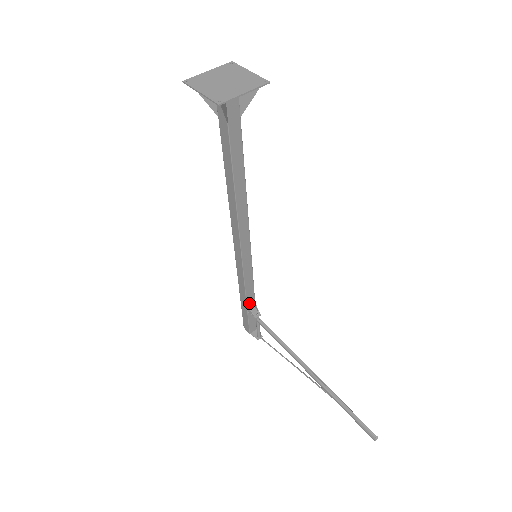
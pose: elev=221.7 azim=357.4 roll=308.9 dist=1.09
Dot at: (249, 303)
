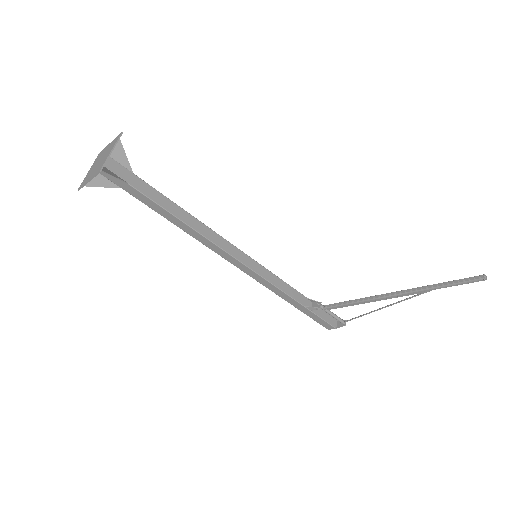
Dot at: (303, 303)
